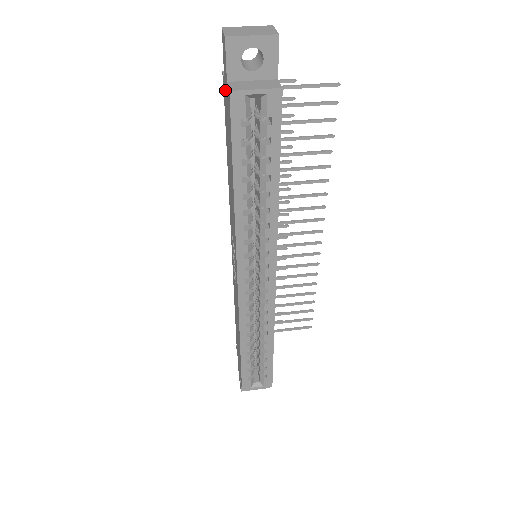
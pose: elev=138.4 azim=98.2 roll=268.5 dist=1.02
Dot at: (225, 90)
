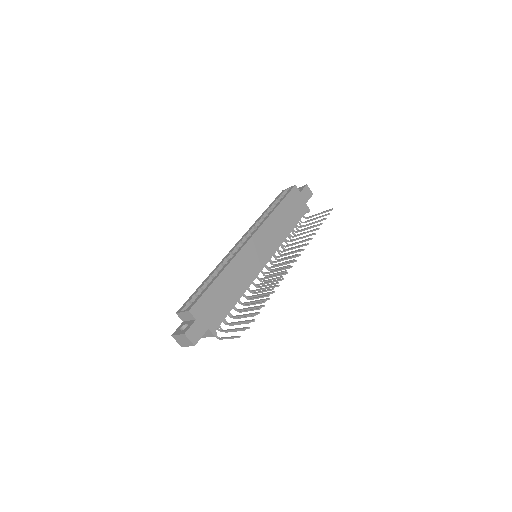
Dot at: occluded
